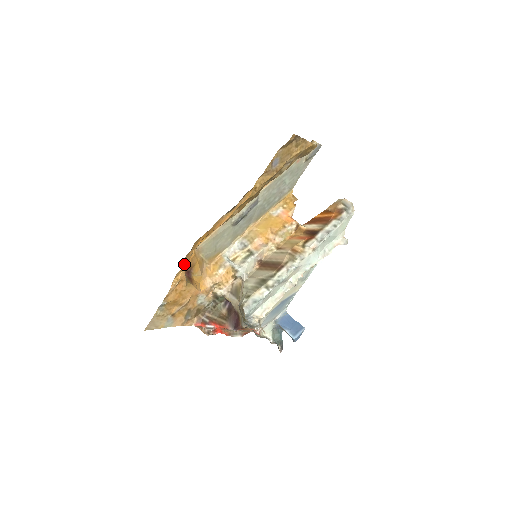
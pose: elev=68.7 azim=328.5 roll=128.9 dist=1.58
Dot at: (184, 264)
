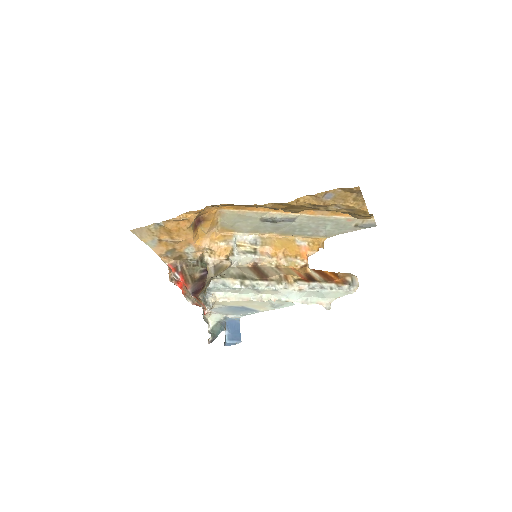
Dot at: (201, 209)
